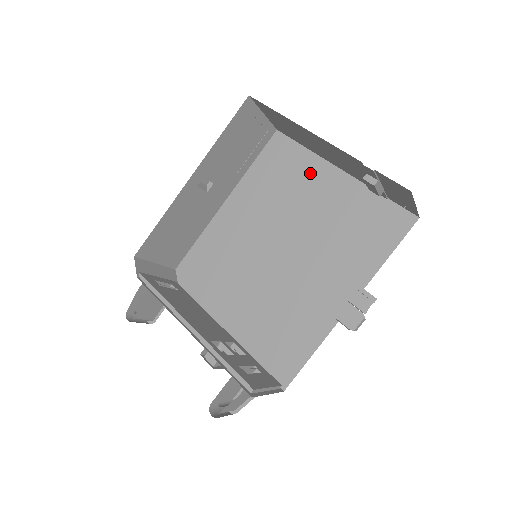
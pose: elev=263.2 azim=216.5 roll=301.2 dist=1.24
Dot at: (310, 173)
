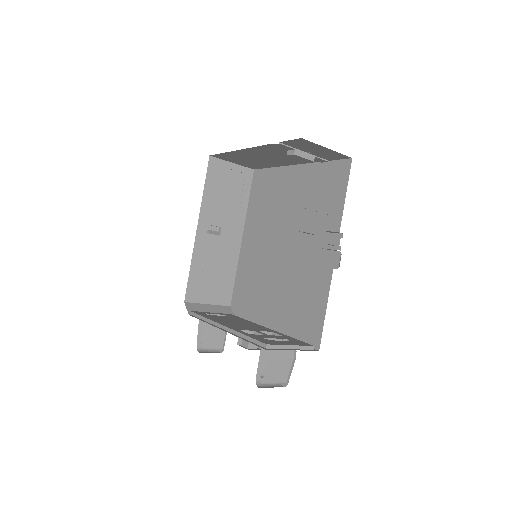
Dot at: (280, 182)
